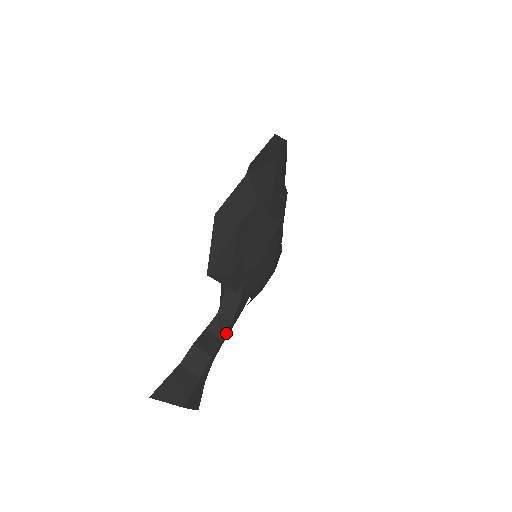
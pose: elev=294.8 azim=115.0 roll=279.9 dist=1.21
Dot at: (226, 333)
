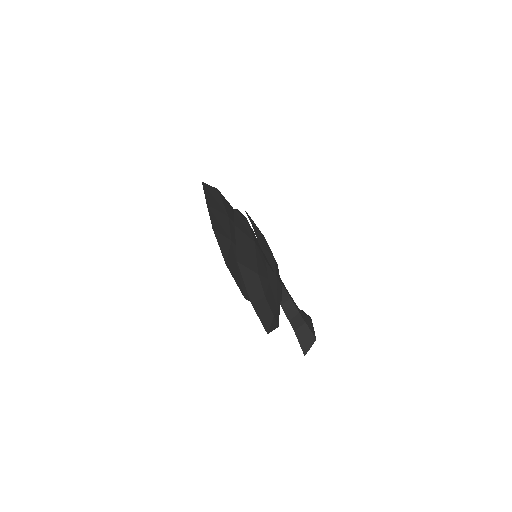
Dot at: (287, 291)
